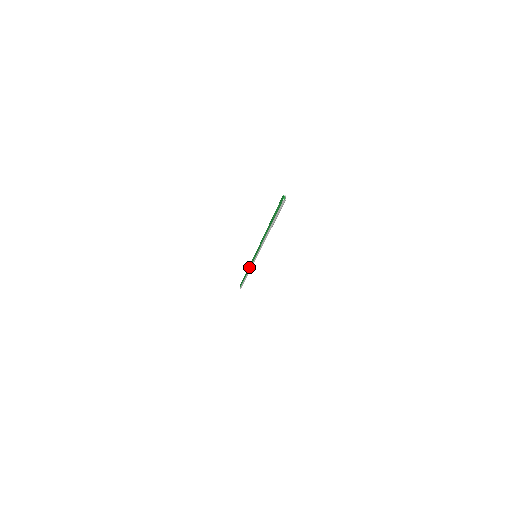
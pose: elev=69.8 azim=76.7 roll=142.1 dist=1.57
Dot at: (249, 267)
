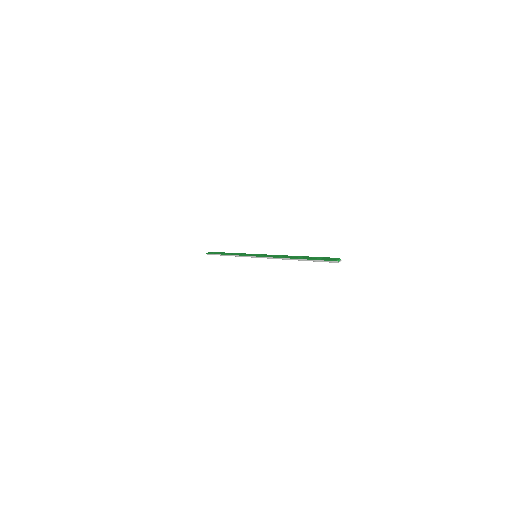
Dot at: (239, 254)
